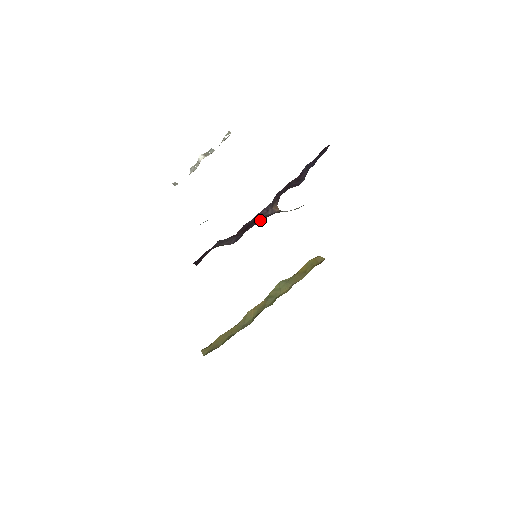
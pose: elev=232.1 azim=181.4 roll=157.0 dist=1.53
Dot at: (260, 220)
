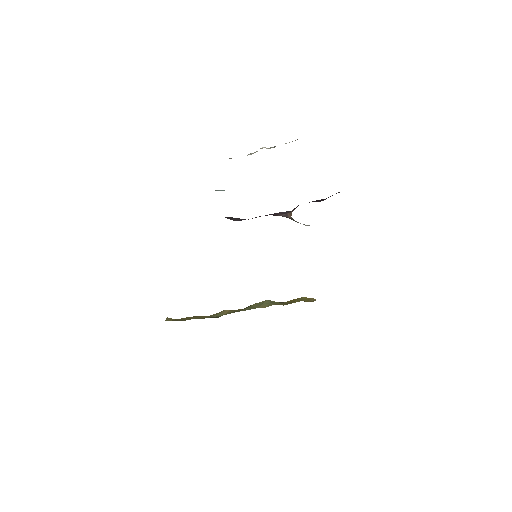
Dot at: occluded
